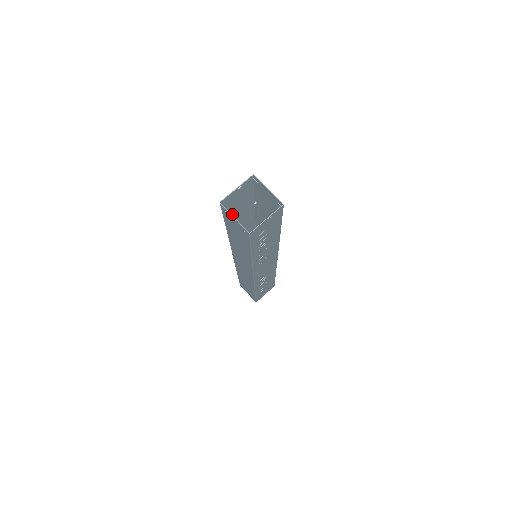
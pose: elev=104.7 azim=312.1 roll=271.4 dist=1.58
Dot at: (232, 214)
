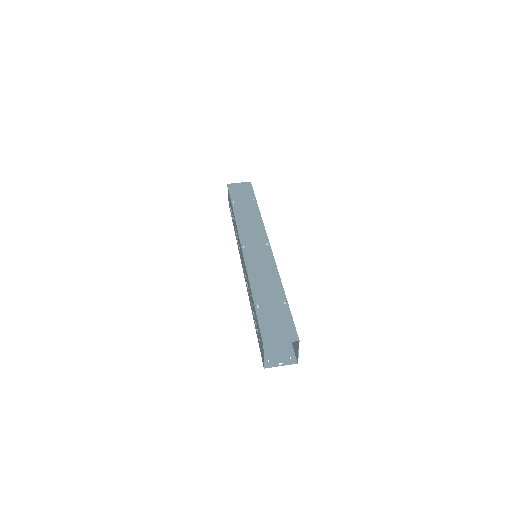
Dot at: occluded
